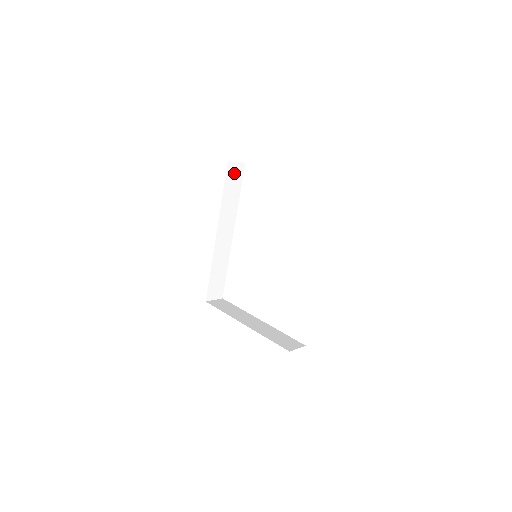
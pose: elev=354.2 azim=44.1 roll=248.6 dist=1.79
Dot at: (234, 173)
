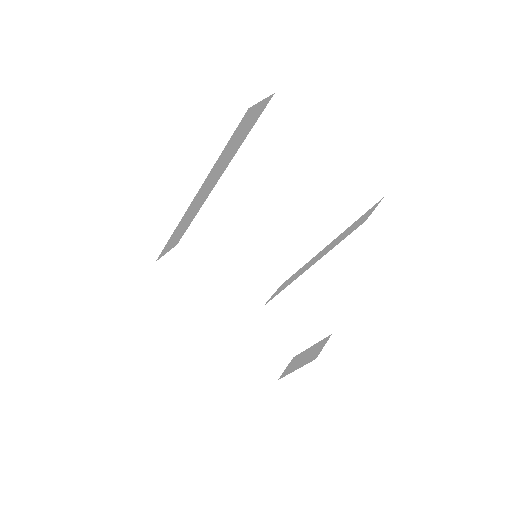
Dot at: (250, 117)
